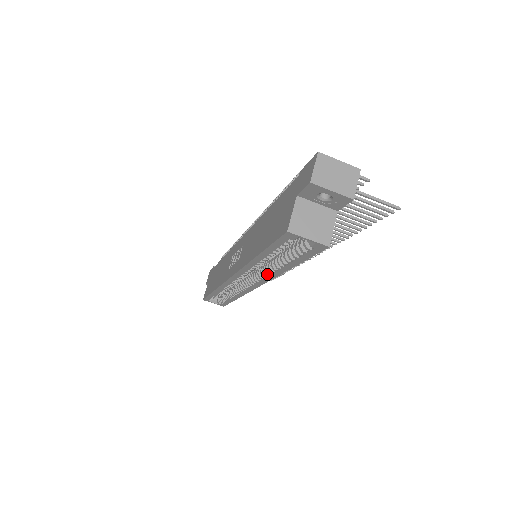
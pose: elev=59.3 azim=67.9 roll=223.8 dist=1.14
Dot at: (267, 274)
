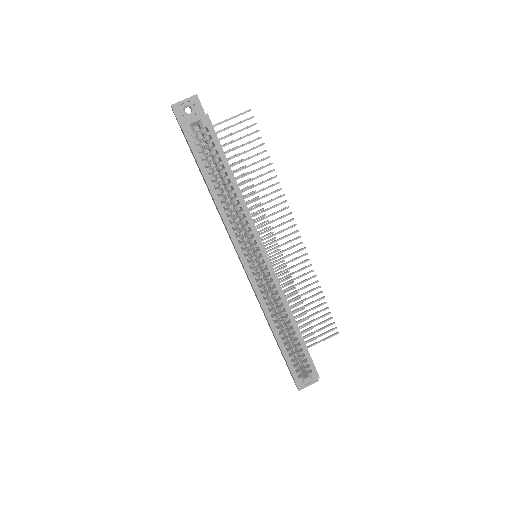
Dot at: (244, 218)
